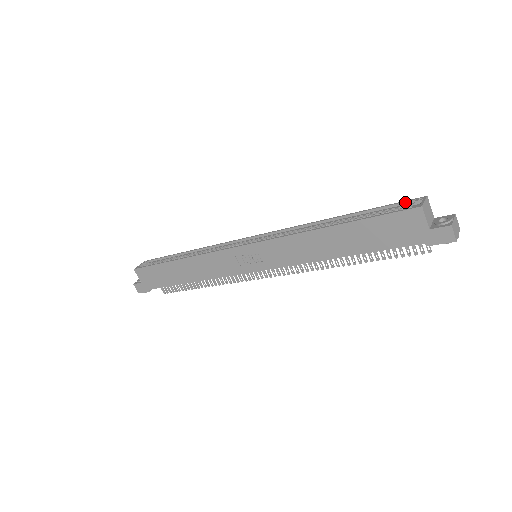
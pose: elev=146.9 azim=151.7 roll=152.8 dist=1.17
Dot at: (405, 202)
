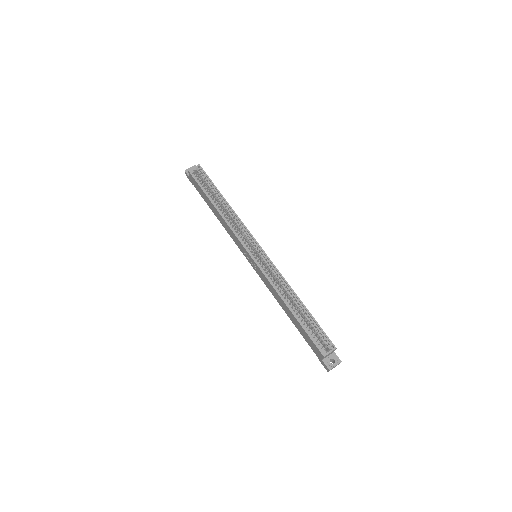
Dot at: (327, 338)
